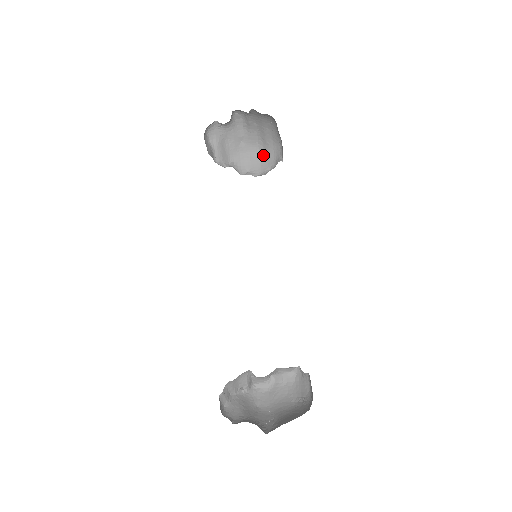
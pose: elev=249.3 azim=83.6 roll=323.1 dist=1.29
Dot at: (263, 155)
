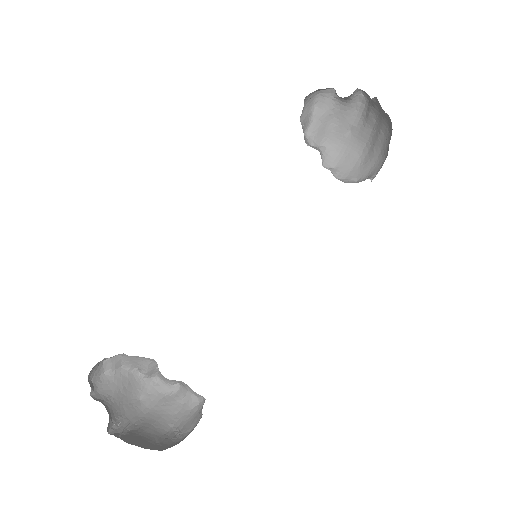
Dot at: (362, 161)
